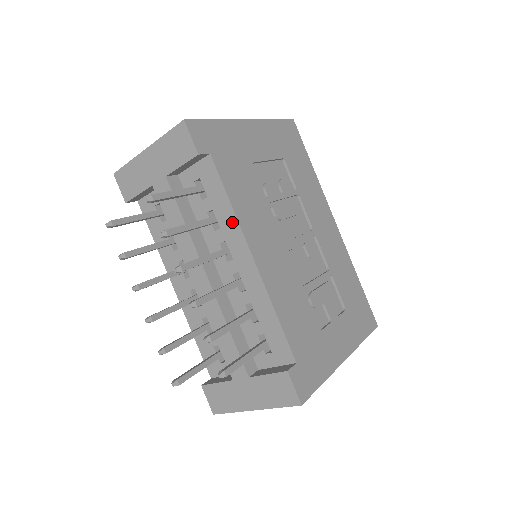
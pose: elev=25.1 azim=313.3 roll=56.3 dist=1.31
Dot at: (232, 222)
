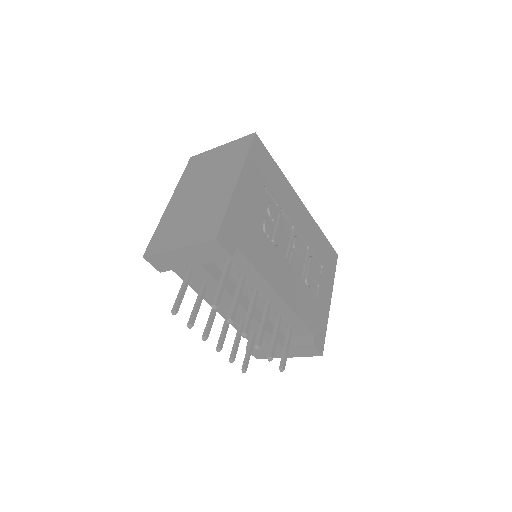
Dot at: (260, 280)
